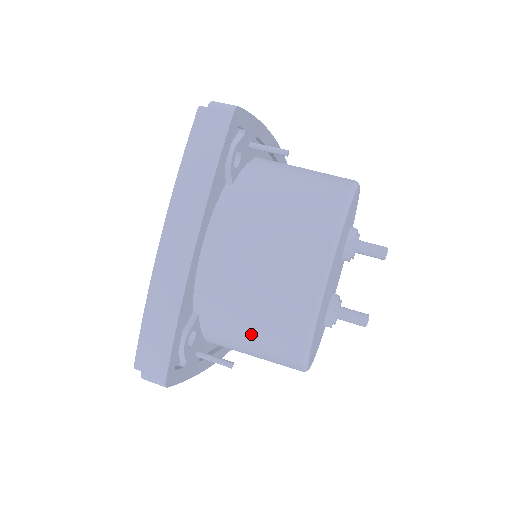
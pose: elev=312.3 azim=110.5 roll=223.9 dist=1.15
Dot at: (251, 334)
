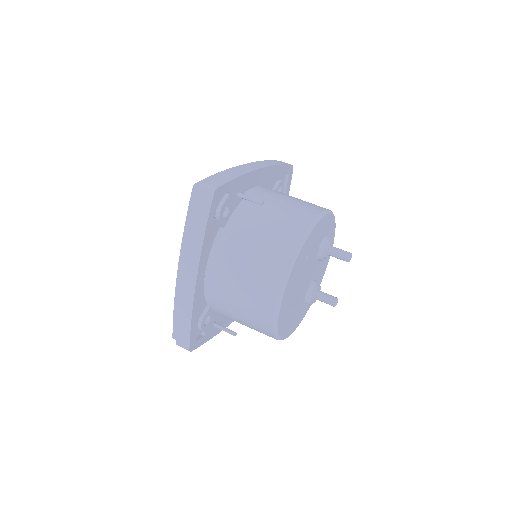
Dot at: (242, 321)
